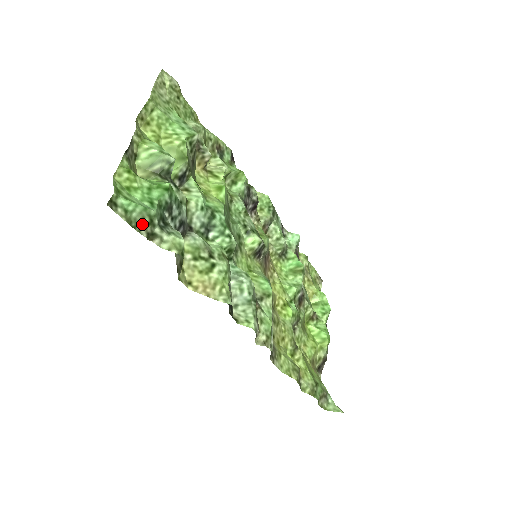
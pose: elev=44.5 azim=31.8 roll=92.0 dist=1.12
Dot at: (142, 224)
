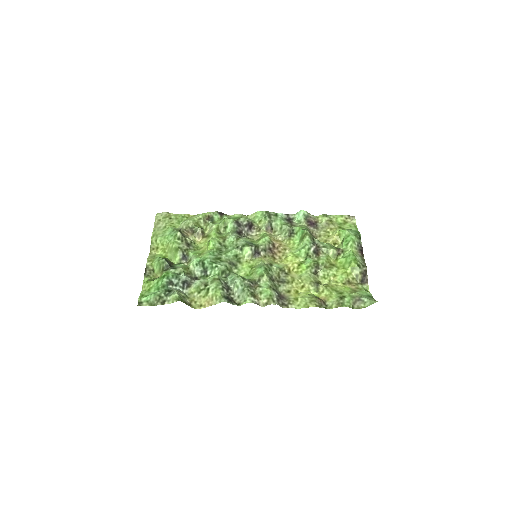
Dot at: (157, 301)
